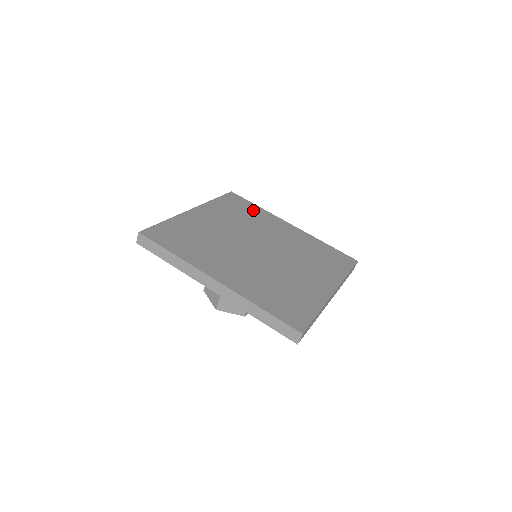
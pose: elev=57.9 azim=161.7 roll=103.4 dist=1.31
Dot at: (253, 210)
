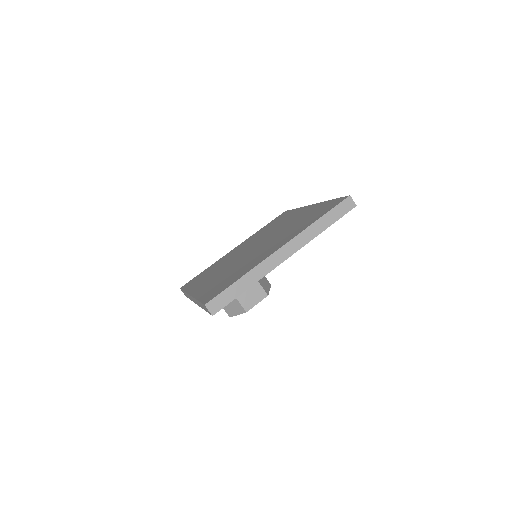
Dot at: (286, 216)
